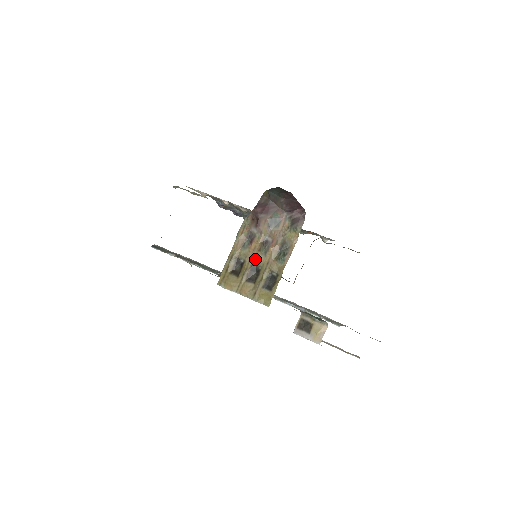
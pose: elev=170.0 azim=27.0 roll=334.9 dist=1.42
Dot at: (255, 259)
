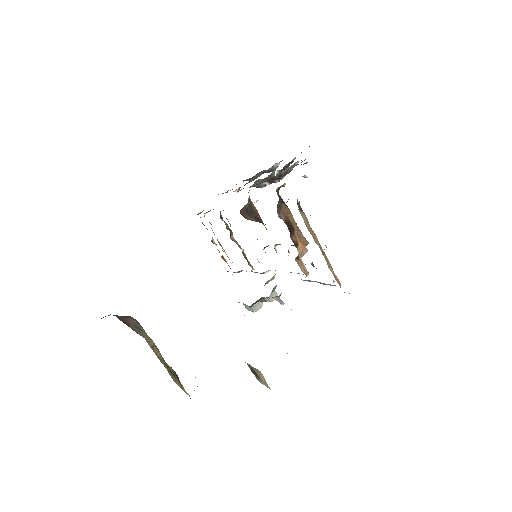
Dot at: (161, 359)
